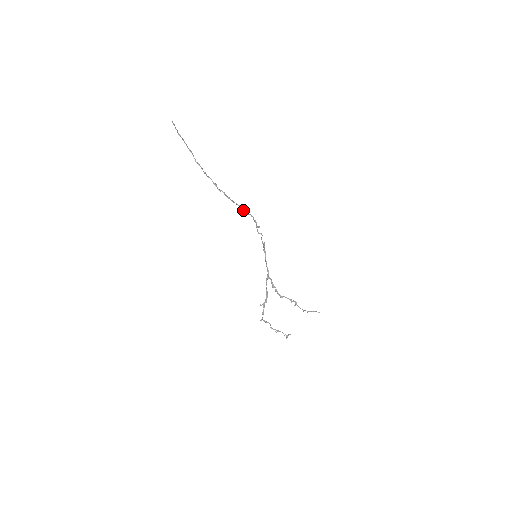
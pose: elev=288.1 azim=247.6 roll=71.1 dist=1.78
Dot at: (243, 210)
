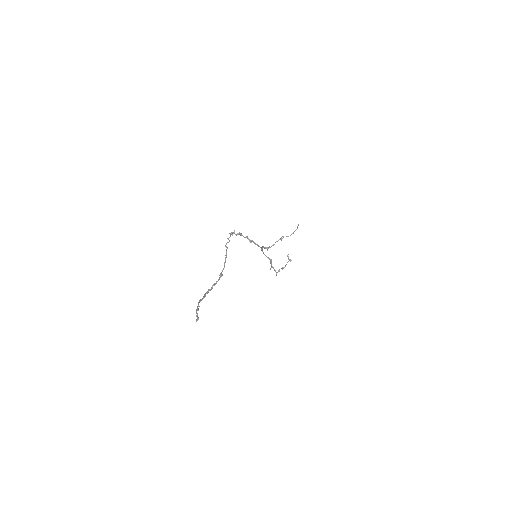
Dot at: (226, 244)
